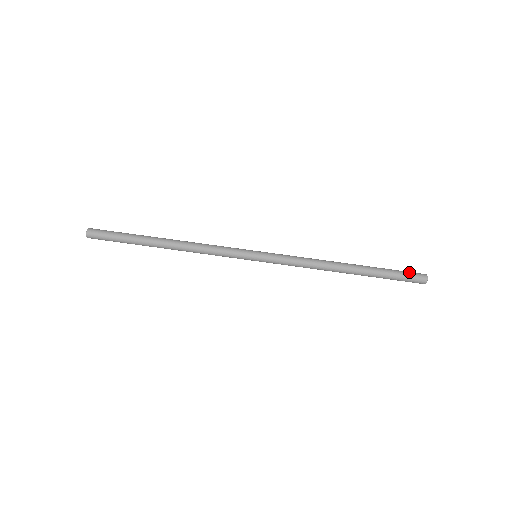
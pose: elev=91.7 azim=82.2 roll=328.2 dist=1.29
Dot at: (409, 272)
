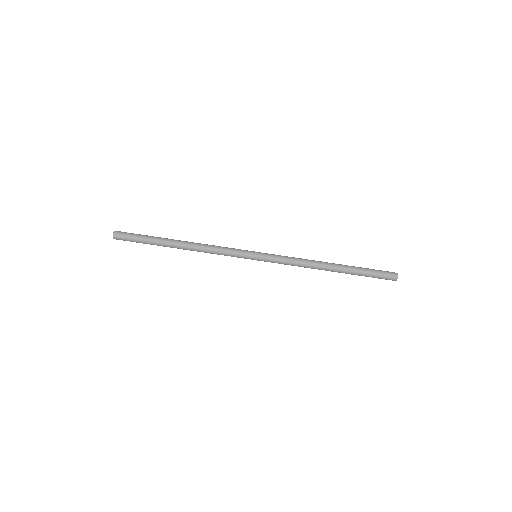
Dot at: occluded
